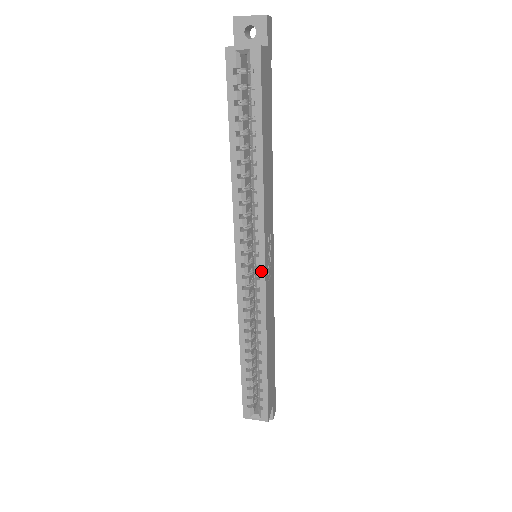
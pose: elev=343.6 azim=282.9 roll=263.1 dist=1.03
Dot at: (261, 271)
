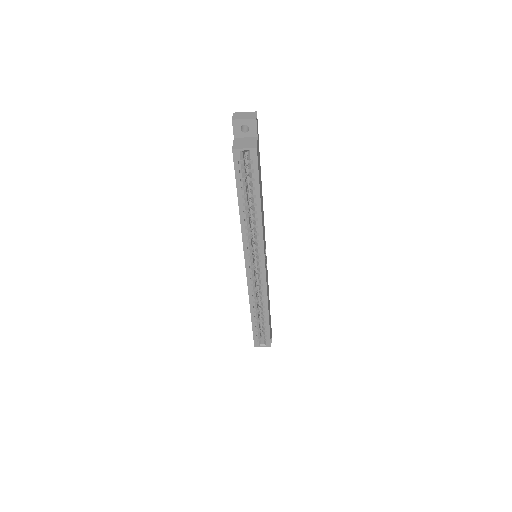
Dot at: (263, 269)
